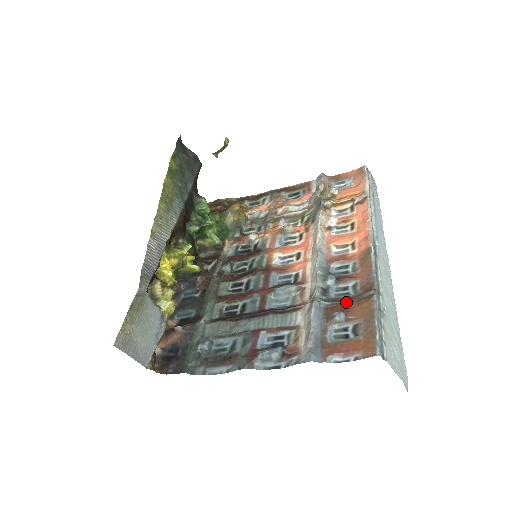
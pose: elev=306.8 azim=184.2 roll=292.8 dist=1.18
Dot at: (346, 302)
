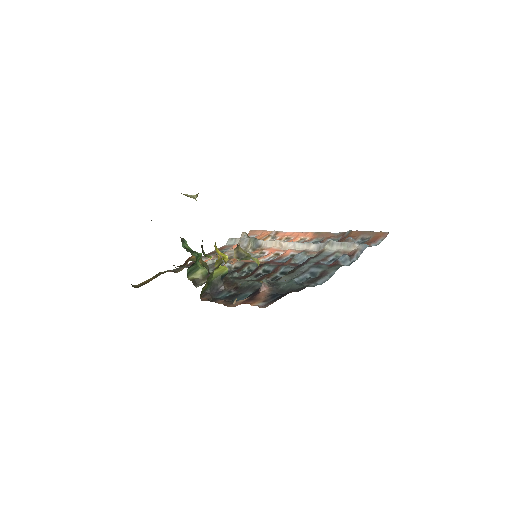
Dot at: (342, 239)
